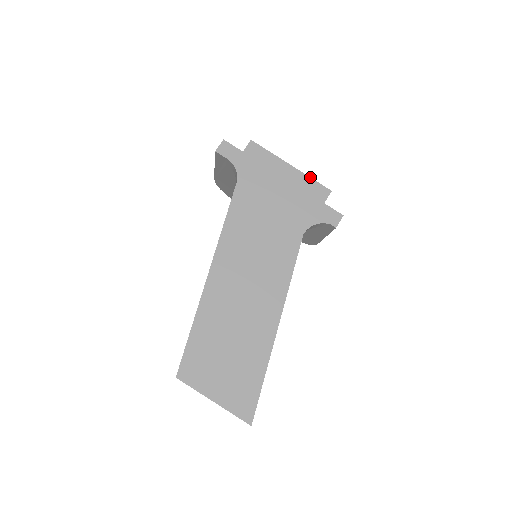
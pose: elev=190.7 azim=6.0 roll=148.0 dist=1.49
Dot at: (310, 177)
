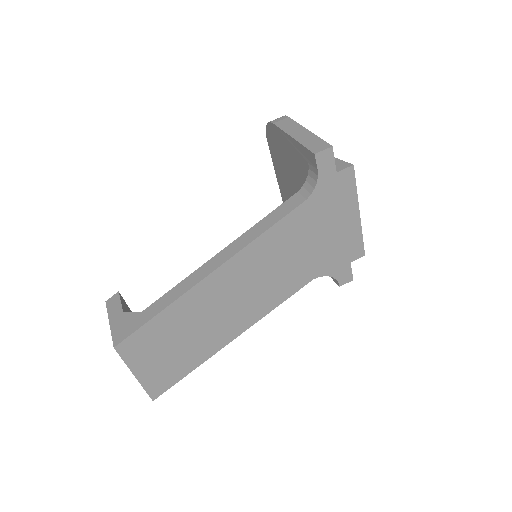
Dot at: occluded
